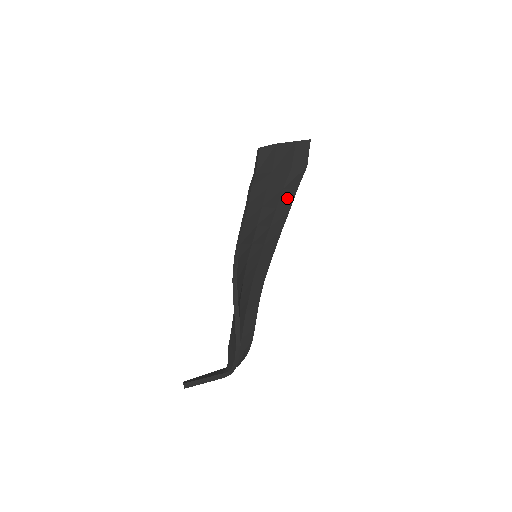
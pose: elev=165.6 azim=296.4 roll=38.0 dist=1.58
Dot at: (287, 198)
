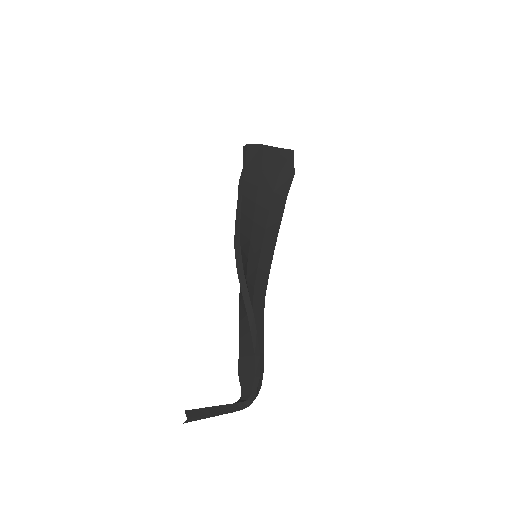
Dot at: (278, 203)
